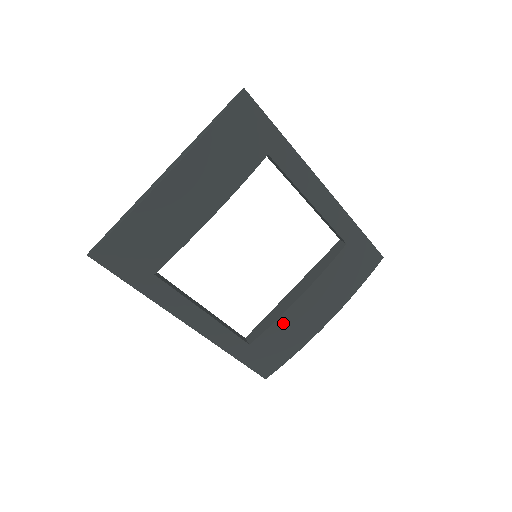
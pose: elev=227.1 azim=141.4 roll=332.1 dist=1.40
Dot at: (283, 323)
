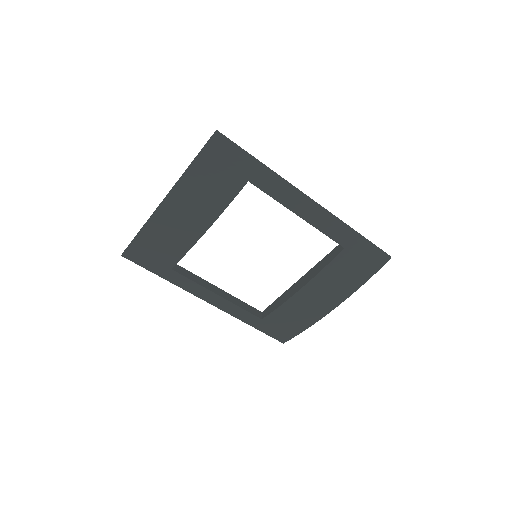
Dot at: (288, 307)
